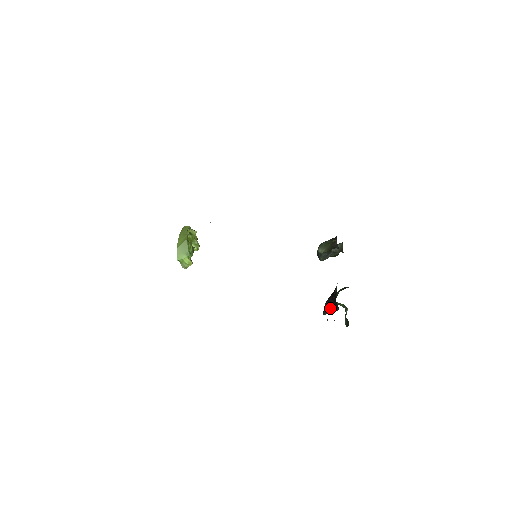
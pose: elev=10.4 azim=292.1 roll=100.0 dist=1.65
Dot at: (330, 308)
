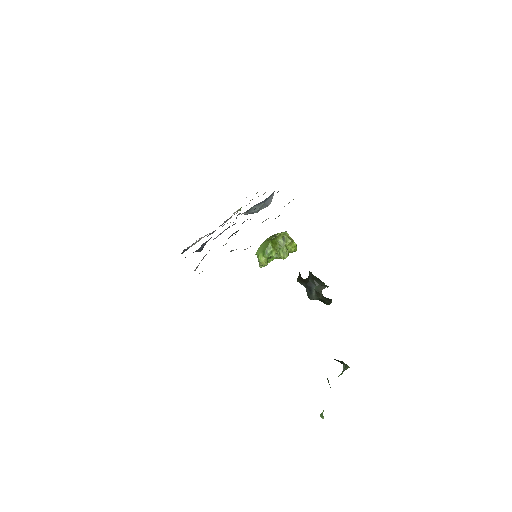
Dot at: occluded
